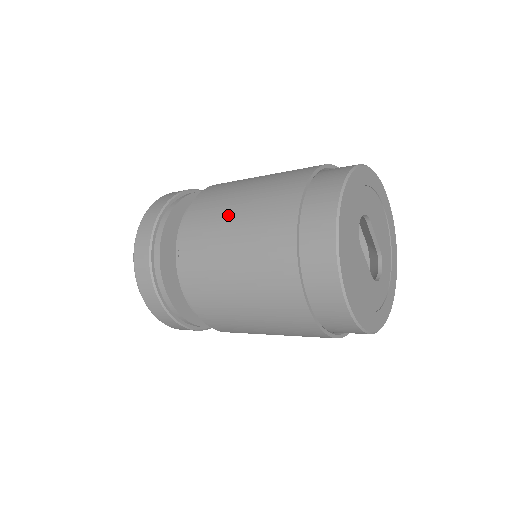
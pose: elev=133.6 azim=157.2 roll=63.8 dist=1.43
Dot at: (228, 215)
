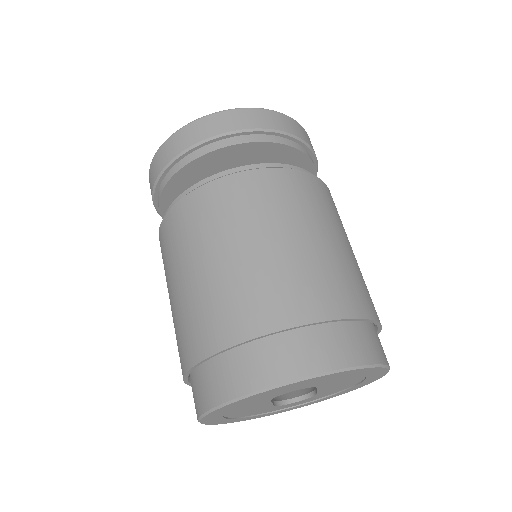
Dot at: (210, 250)
